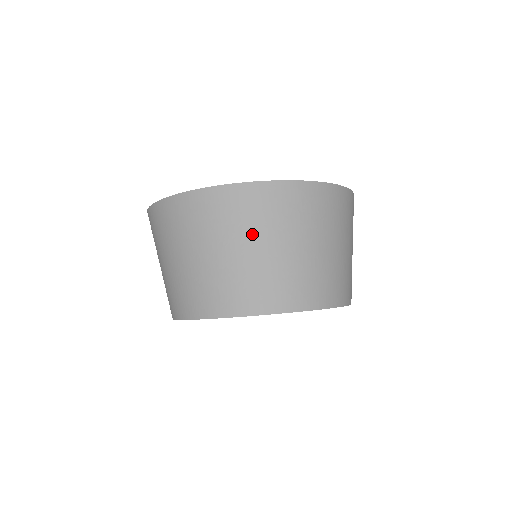
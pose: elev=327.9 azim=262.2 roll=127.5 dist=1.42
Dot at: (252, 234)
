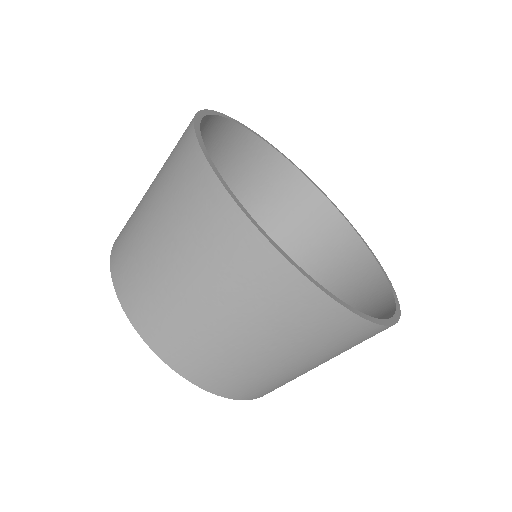
Dot at: (200, 267)
